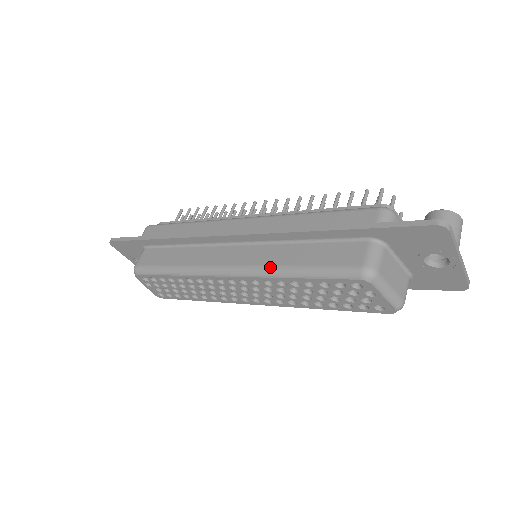
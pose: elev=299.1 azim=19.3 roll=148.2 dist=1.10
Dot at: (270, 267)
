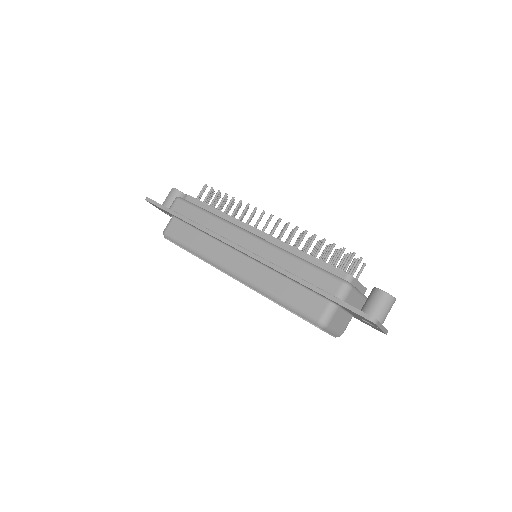
Dot at: (262, 288)
